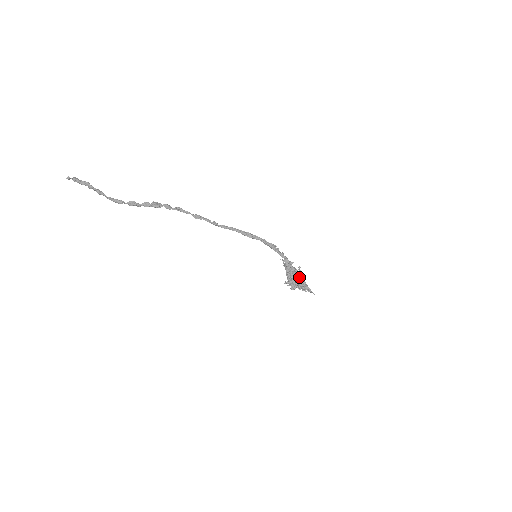
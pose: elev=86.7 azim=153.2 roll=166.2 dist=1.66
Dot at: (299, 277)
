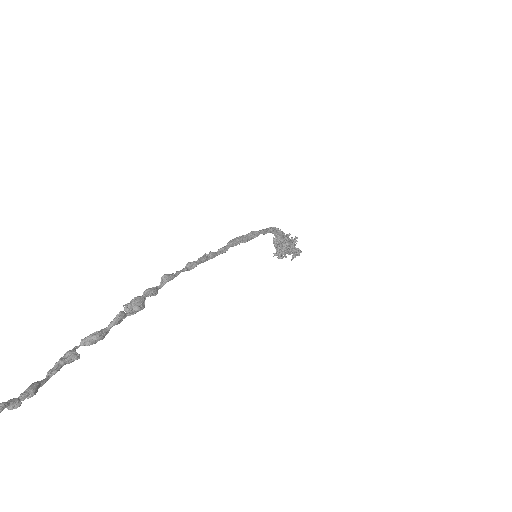
Dot at: (292, 245)
